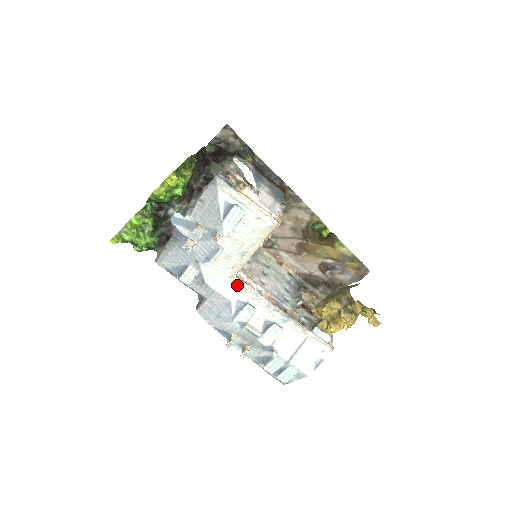
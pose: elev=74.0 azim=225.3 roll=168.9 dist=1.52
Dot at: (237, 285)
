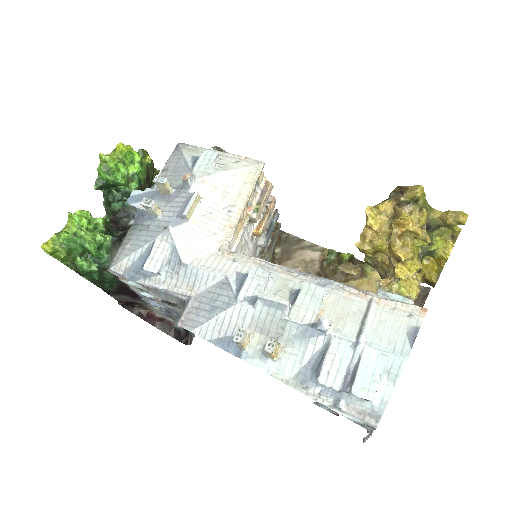
Dot at: (232, 257)
